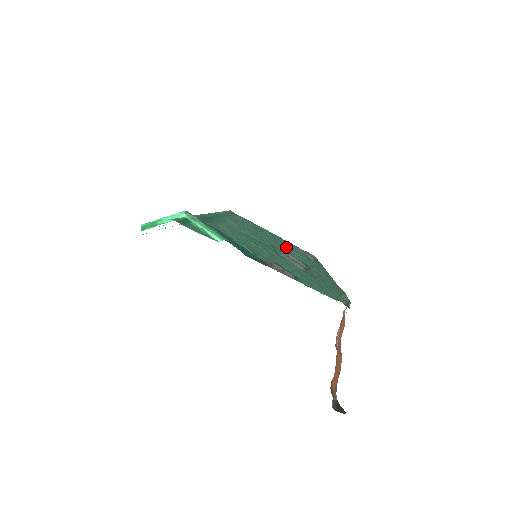
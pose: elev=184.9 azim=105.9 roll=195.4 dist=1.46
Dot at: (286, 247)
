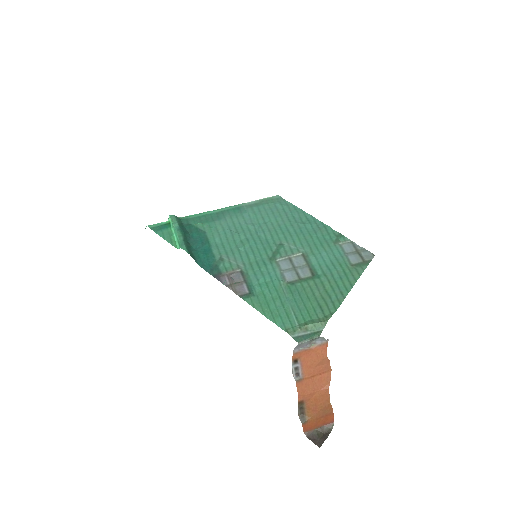
Dot at: (315, 245)
